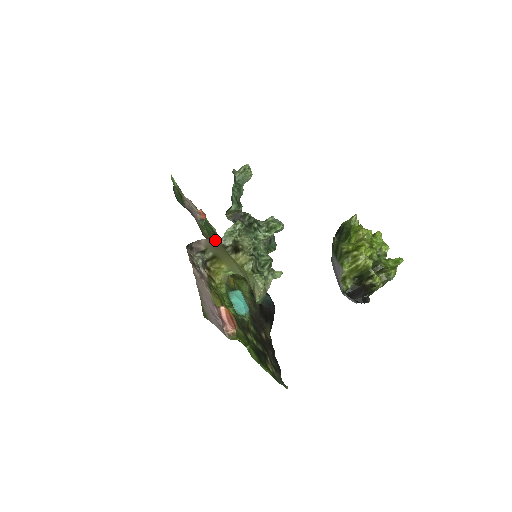
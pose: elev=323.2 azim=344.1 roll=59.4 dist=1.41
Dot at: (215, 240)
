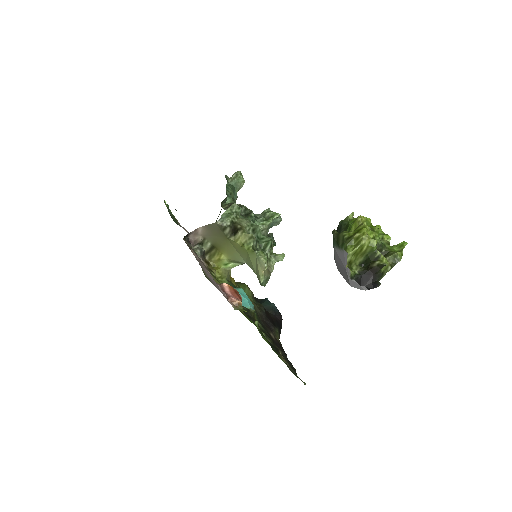
Dot at: (212, 223)
